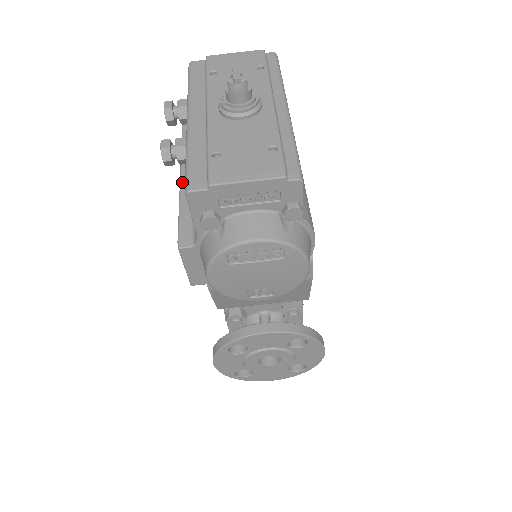
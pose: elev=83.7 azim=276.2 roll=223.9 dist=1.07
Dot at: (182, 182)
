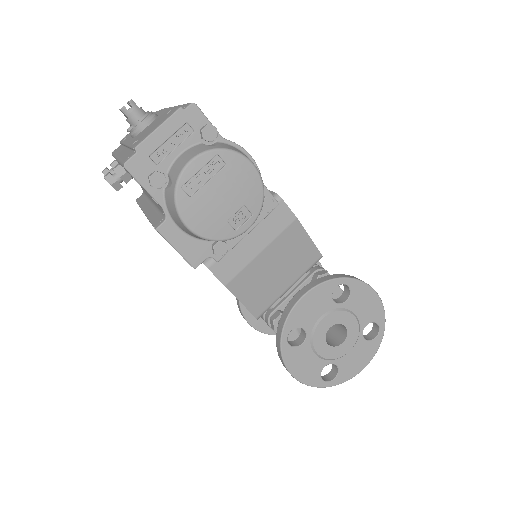
Dot at: (146, 213)
